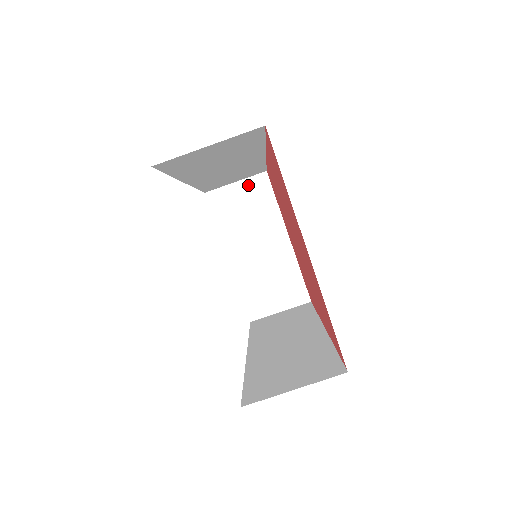
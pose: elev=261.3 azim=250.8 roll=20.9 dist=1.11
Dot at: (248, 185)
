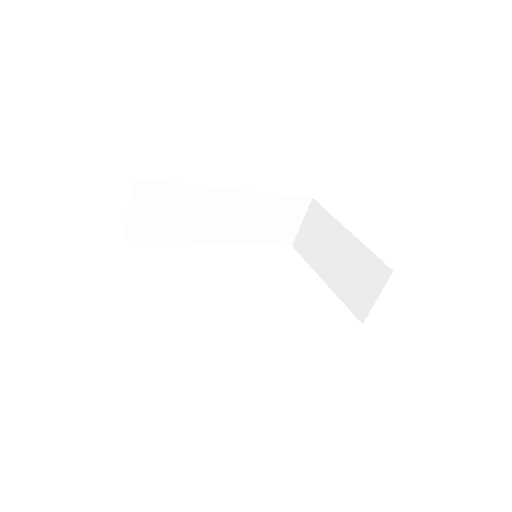
Dot at: (309, 218)
